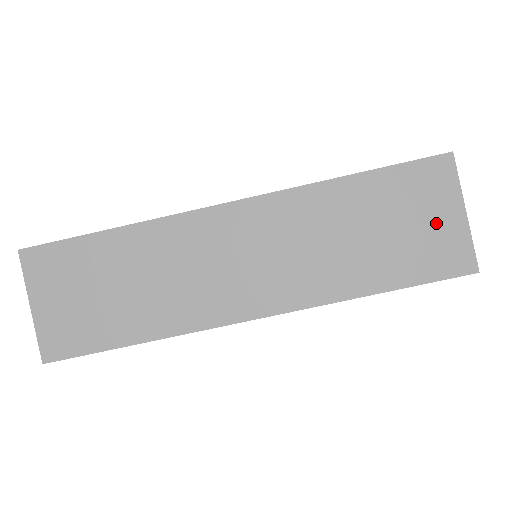
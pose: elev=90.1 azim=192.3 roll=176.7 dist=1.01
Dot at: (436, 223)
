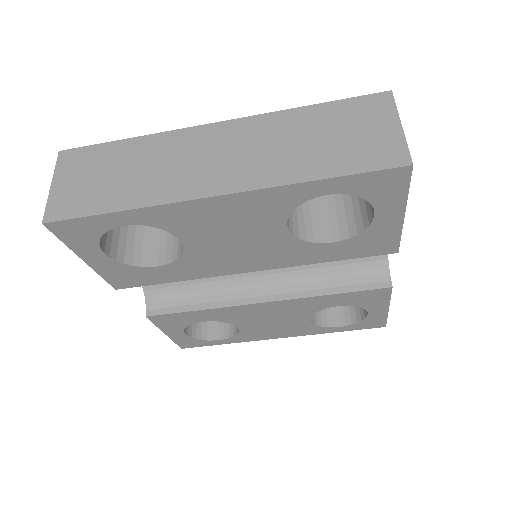
Dot at: (376, 133)
